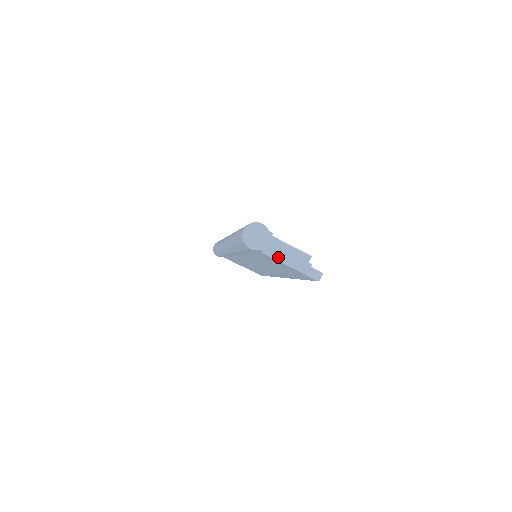
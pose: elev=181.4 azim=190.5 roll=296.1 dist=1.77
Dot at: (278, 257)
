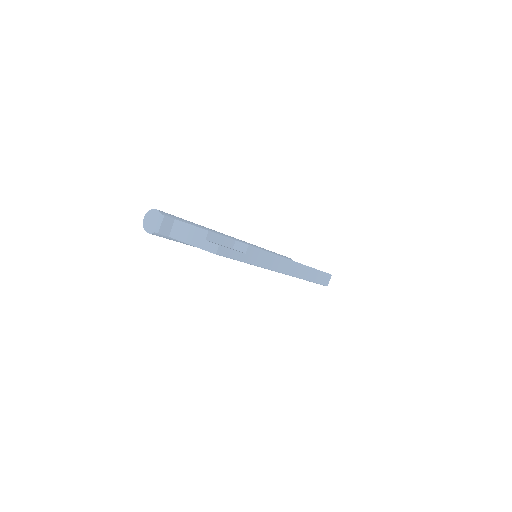
Dot at: (181, 238)
